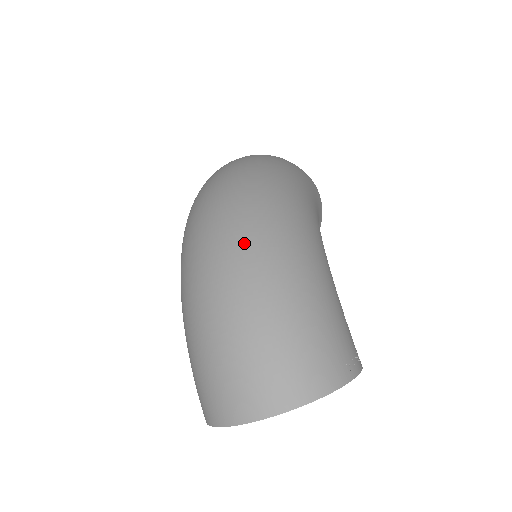
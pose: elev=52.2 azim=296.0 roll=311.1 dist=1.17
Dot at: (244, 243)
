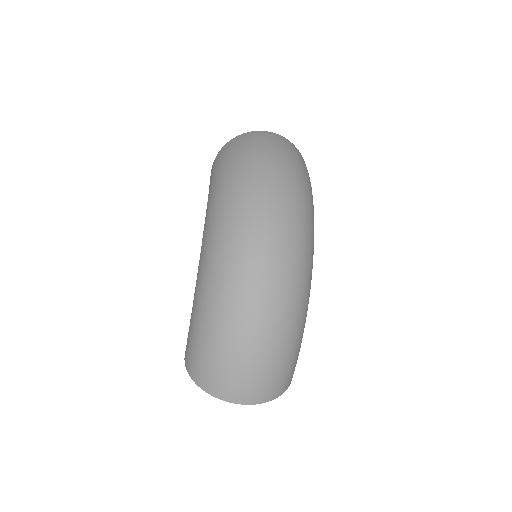
Dot at: (280, 296)
